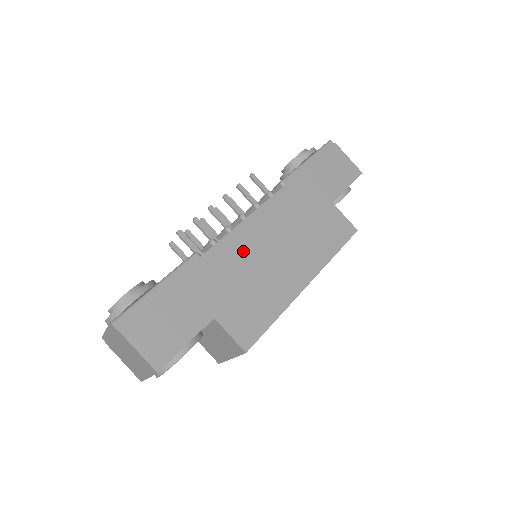
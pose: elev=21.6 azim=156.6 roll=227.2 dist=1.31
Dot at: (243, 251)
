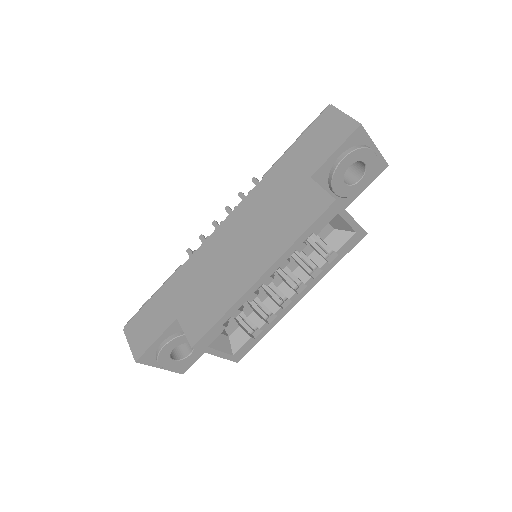
Dot at: (211, 256)
